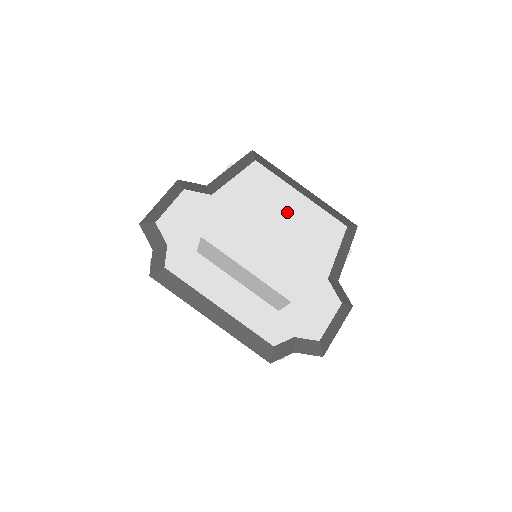
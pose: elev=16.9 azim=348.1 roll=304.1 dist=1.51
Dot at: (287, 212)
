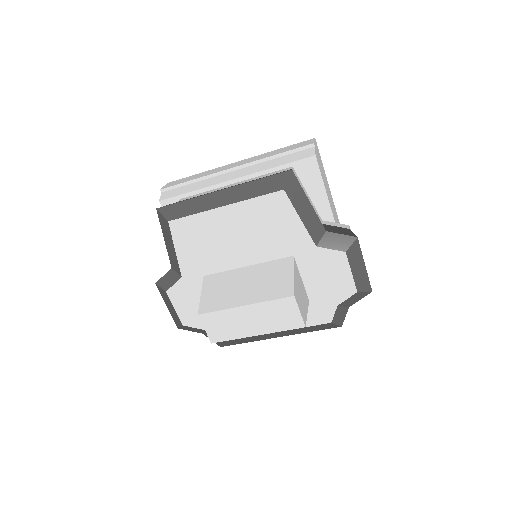
Dot at: (233, 232)
